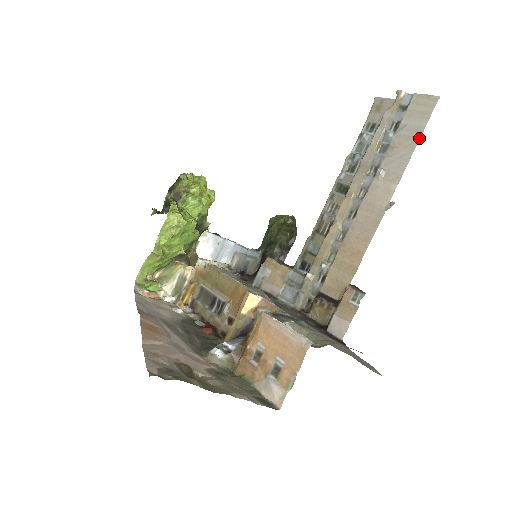
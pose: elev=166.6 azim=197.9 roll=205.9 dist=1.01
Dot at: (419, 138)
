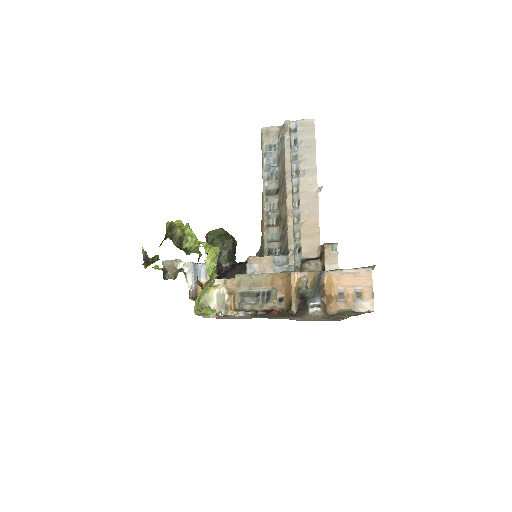
Dot at: (315, 146)
